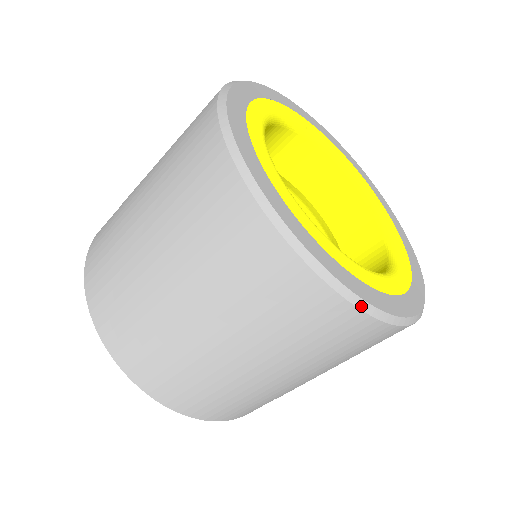
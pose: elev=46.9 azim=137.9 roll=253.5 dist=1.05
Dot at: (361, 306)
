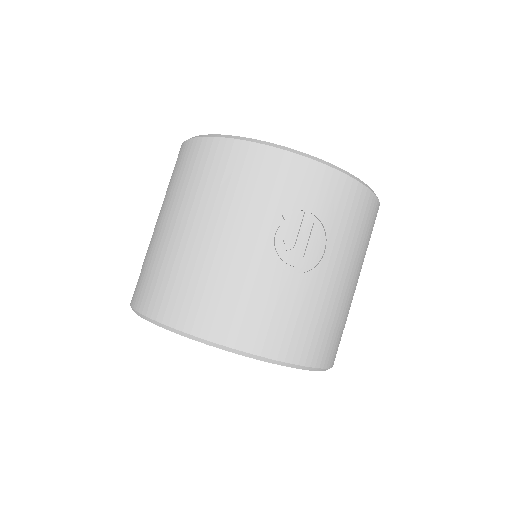
Dot at: (194, 137)
